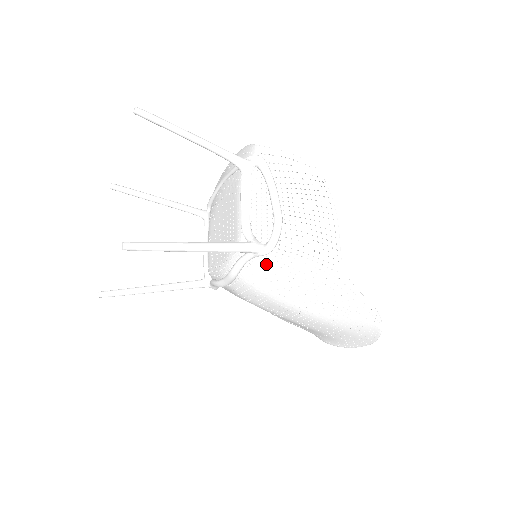
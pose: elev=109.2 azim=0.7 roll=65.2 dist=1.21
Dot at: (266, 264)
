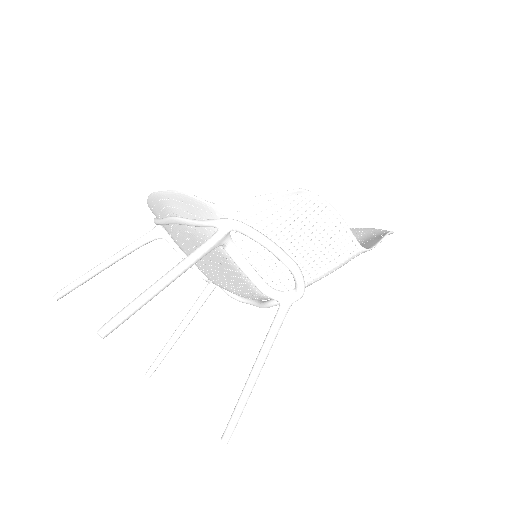
Dot at: occluded
